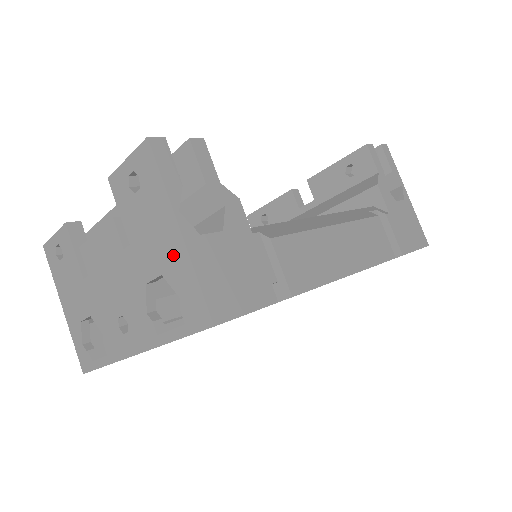
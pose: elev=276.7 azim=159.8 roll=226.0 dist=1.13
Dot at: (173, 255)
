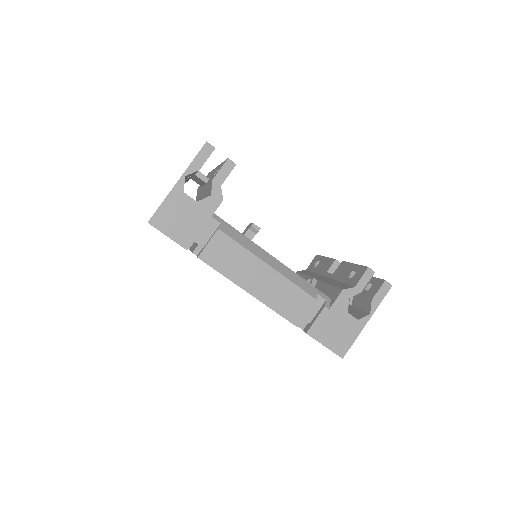
Dot at: occluded
